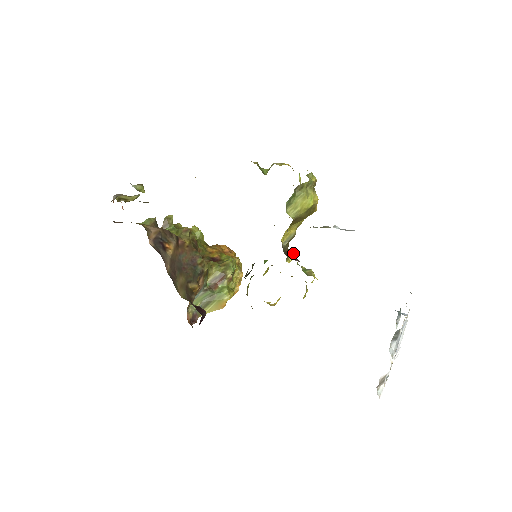
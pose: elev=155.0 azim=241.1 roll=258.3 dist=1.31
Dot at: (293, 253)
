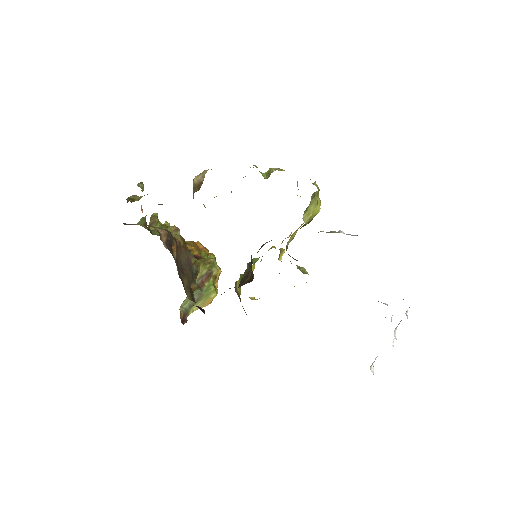
Dot at: (283, 252)
